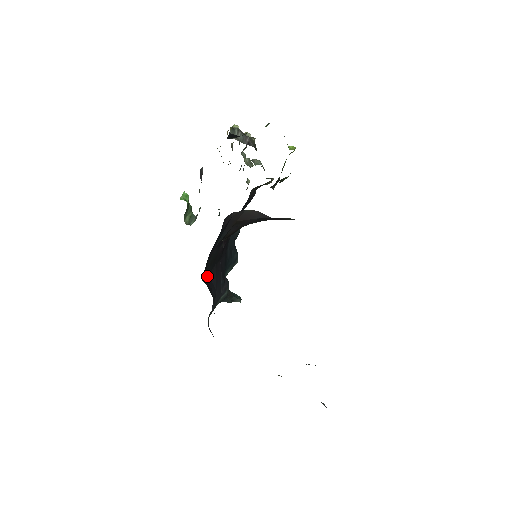
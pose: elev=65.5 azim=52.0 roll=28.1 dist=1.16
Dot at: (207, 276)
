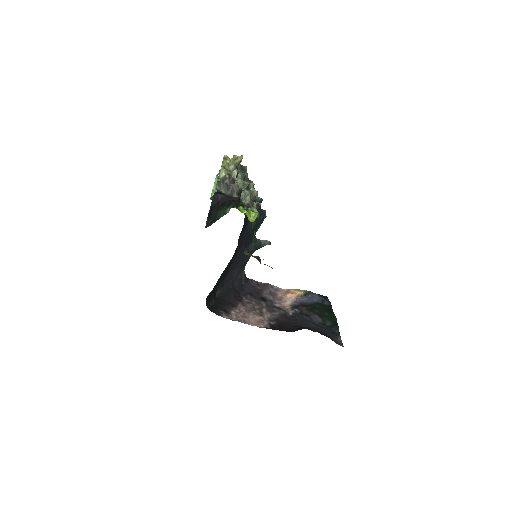
Dot at: (225, 277)
